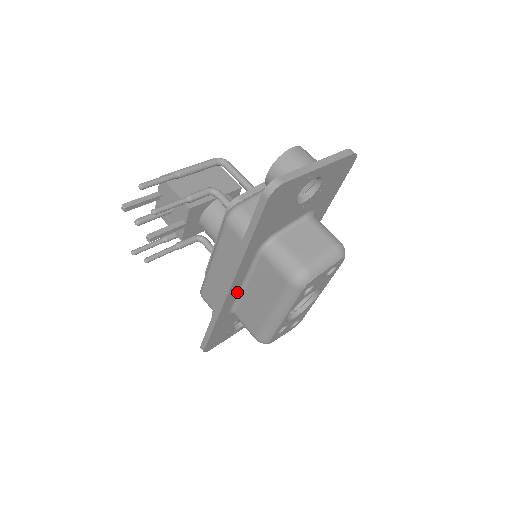
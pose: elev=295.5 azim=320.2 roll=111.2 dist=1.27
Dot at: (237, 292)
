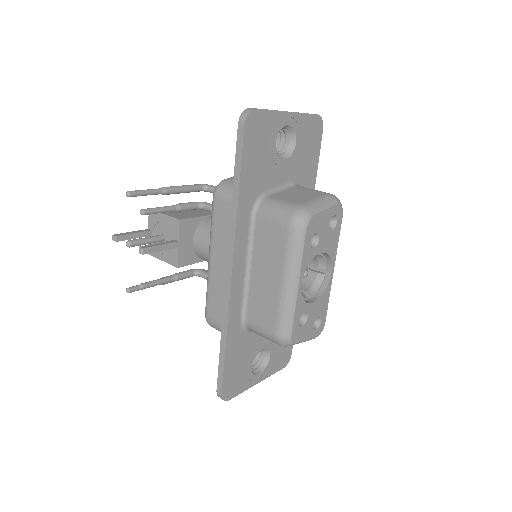
Dot at: (242, 283)
